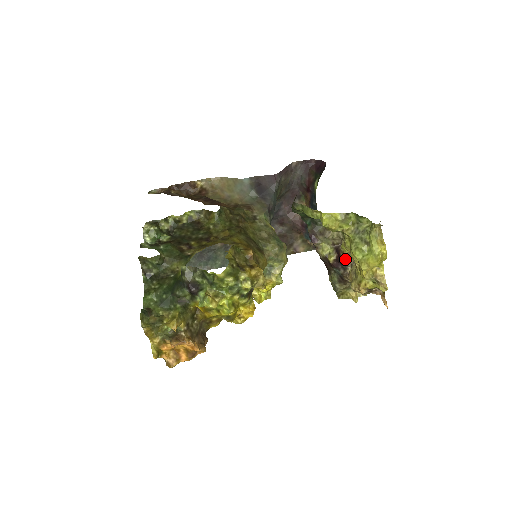
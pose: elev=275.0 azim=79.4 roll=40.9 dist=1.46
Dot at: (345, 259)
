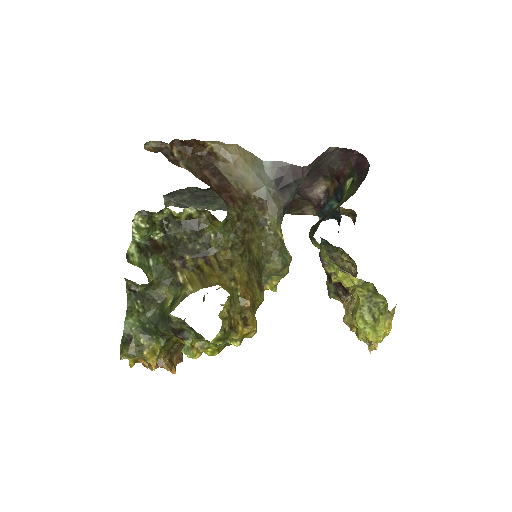
Dot at: (348, 291)
